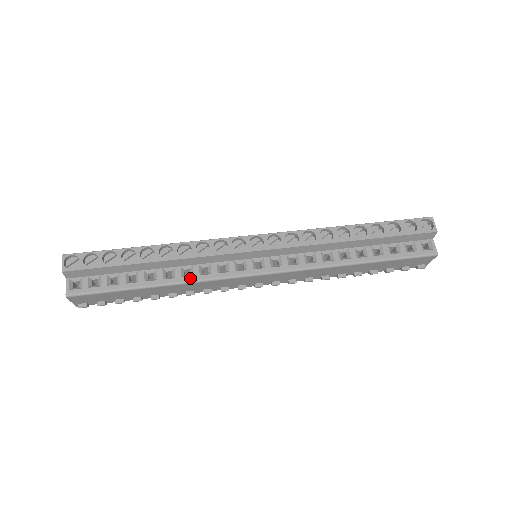
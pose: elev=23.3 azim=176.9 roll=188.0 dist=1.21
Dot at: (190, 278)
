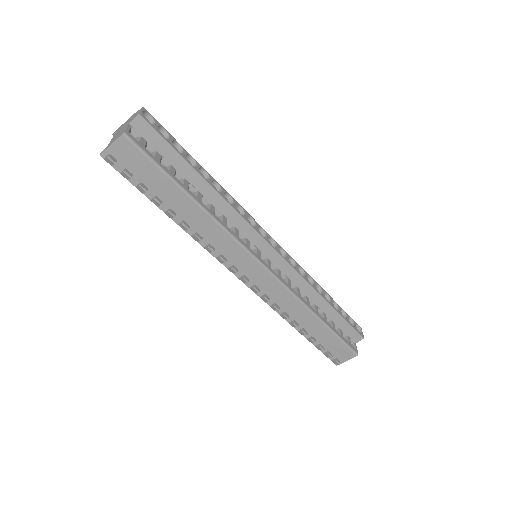
Dot at: (220, 220)
